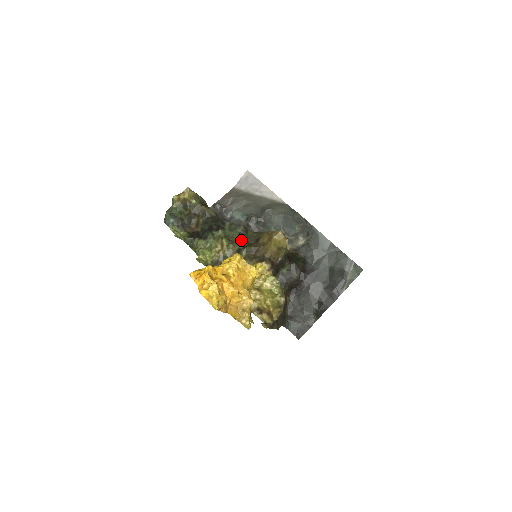
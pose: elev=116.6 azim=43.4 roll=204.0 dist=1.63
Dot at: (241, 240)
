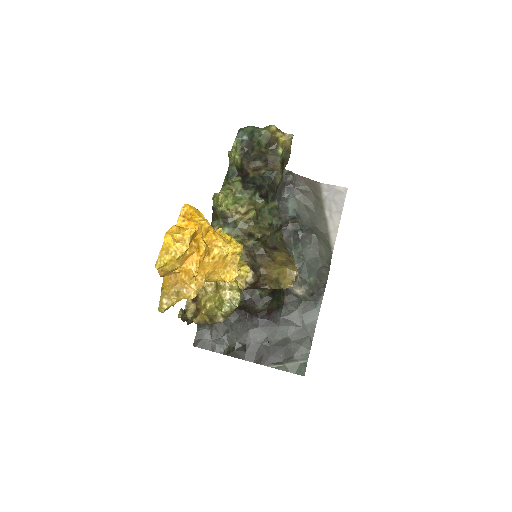
Dot at: (264, 231)
